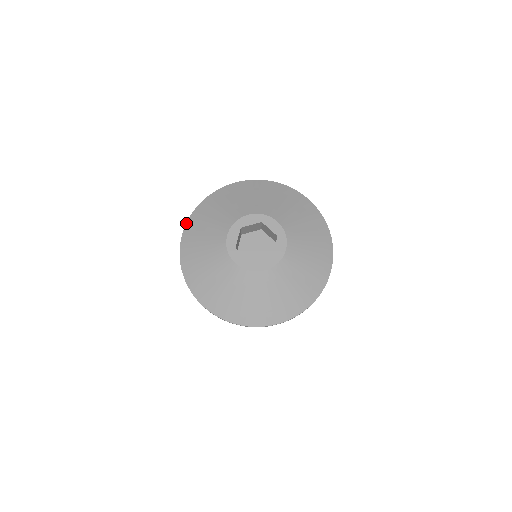
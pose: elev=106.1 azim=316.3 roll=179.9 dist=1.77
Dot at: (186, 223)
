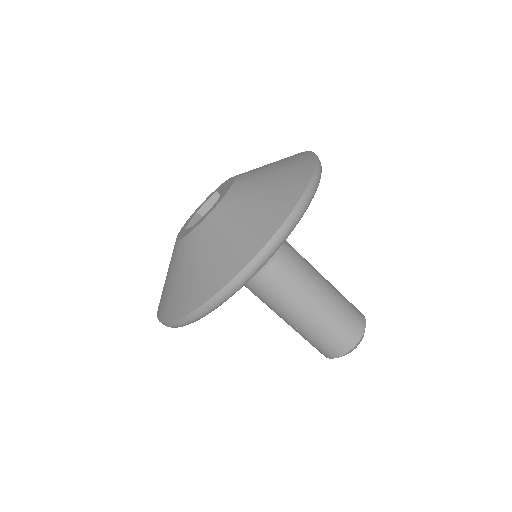
Dot at: occluded
